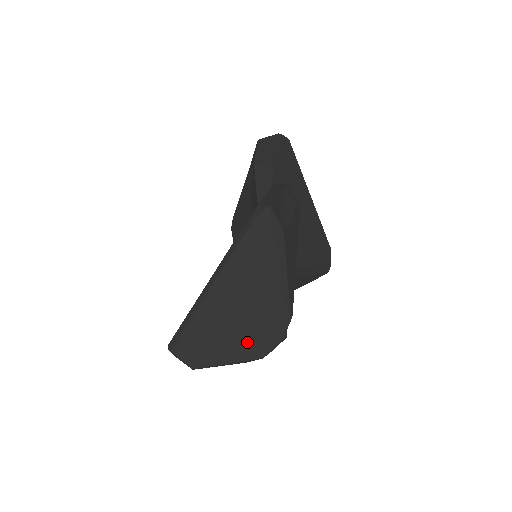
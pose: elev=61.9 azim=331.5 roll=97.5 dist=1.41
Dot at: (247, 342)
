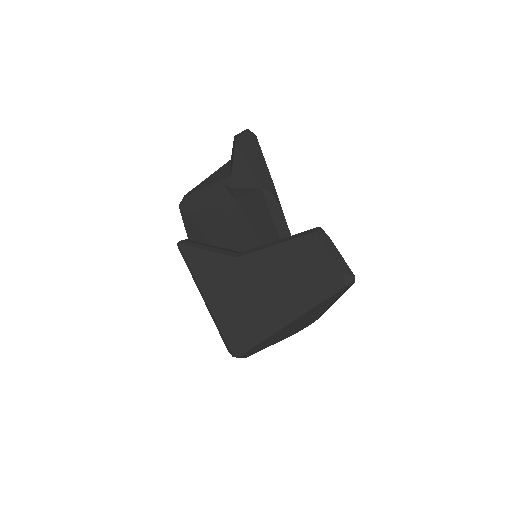
Dot at: (292, 332)
